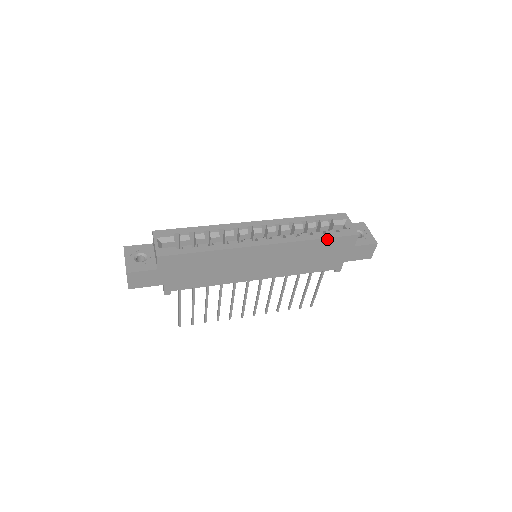
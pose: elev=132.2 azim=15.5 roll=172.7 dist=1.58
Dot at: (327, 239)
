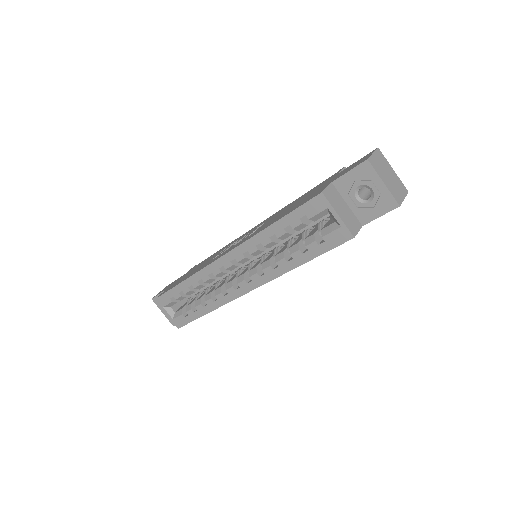
Dot at: (313, 258)
